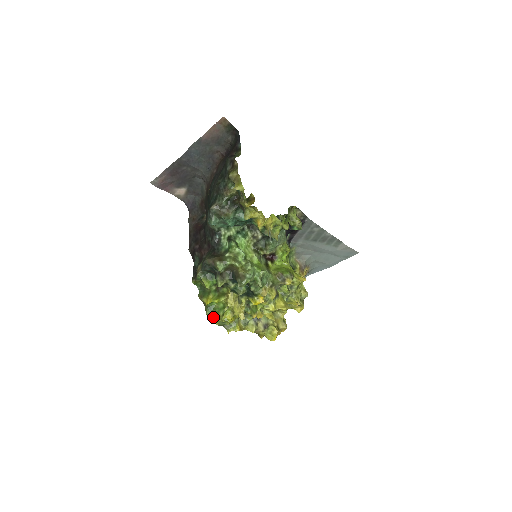
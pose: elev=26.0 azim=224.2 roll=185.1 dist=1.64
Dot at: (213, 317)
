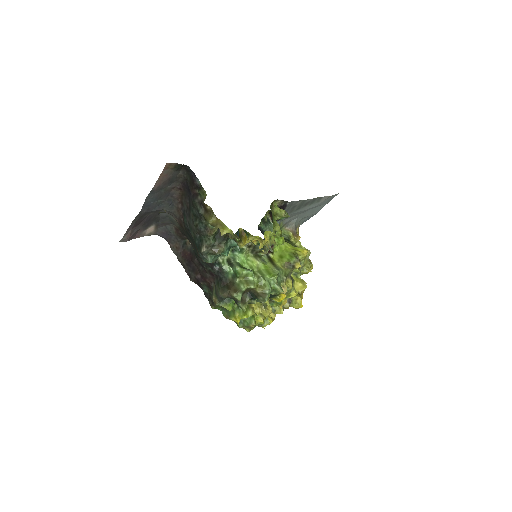
Dot at: (247, 328)
